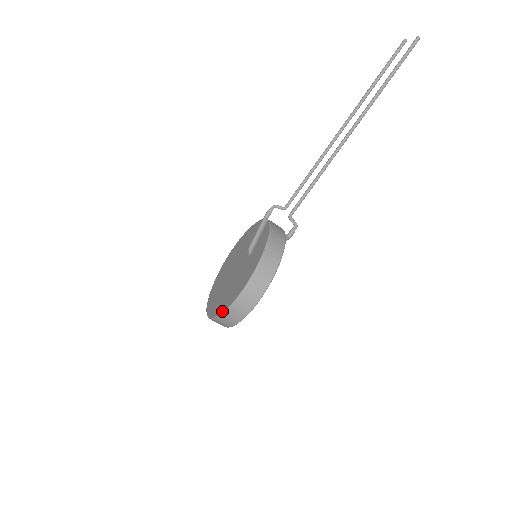
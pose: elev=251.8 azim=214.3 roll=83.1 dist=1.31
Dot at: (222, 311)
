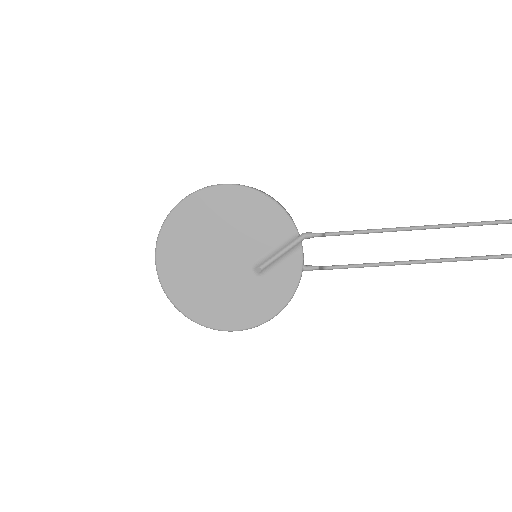
Dot at: (198, 321)
